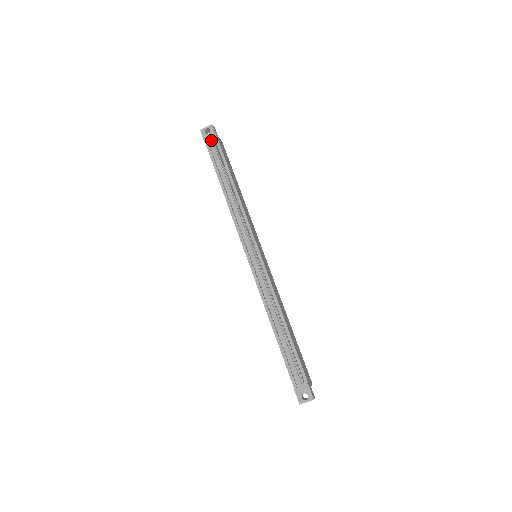
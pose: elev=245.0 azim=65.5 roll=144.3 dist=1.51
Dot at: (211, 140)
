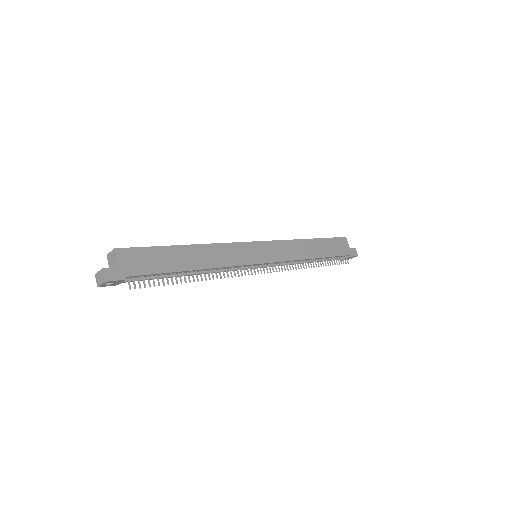
Dot at: (124, 282)
